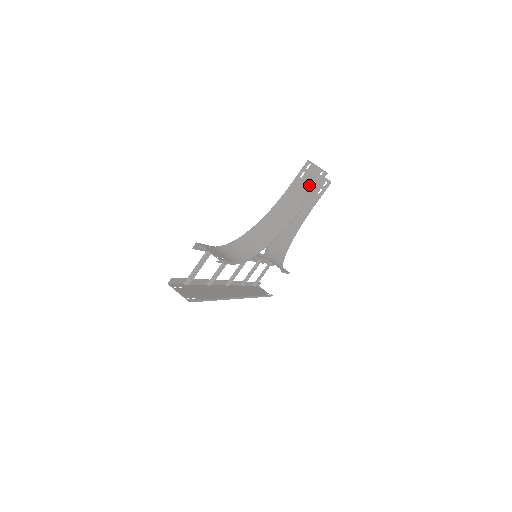
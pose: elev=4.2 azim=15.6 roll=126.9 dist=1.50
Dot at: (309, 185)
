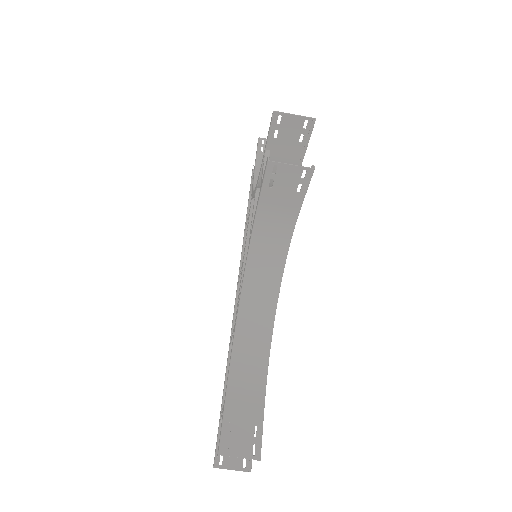
Dot at: (291, 194)
